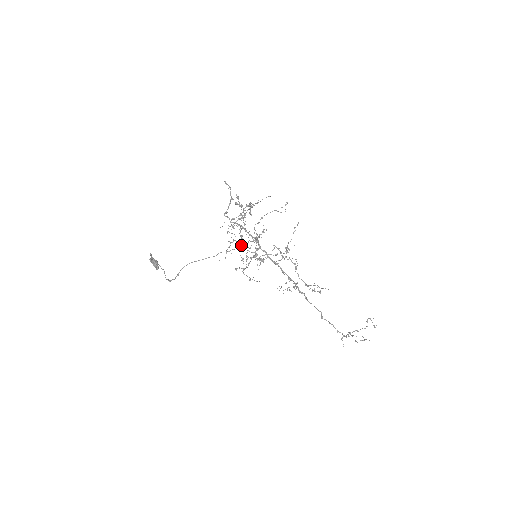
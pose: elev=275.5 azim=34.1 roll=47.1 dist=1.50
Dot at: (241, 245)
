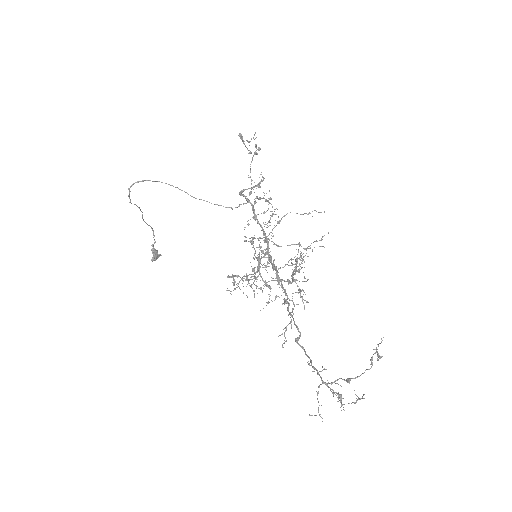
Dot at: occluded
